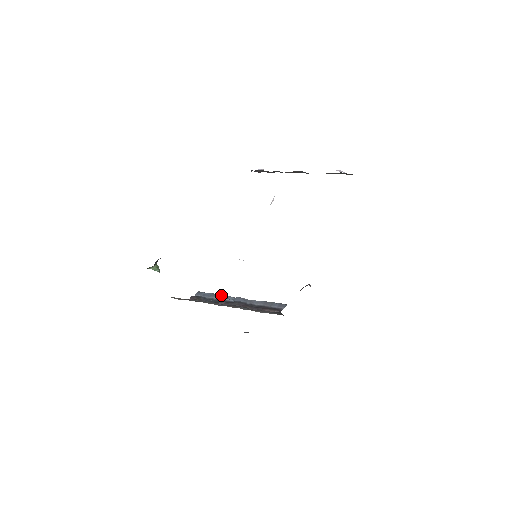
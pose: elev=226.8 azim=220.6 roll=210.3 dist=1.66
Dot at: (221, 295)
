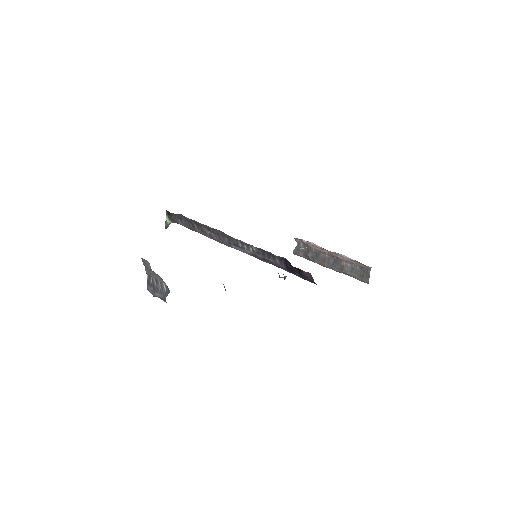
Dot at: occluded
